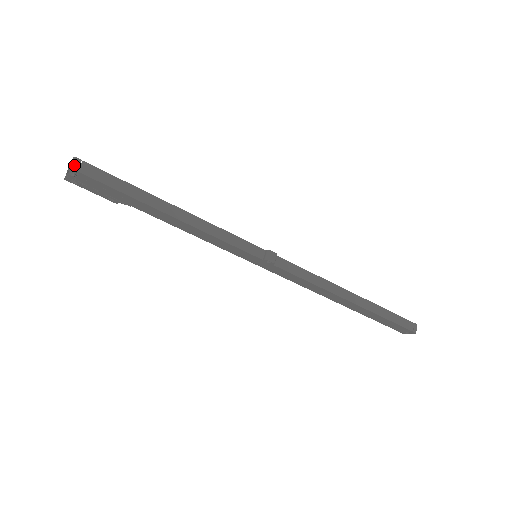
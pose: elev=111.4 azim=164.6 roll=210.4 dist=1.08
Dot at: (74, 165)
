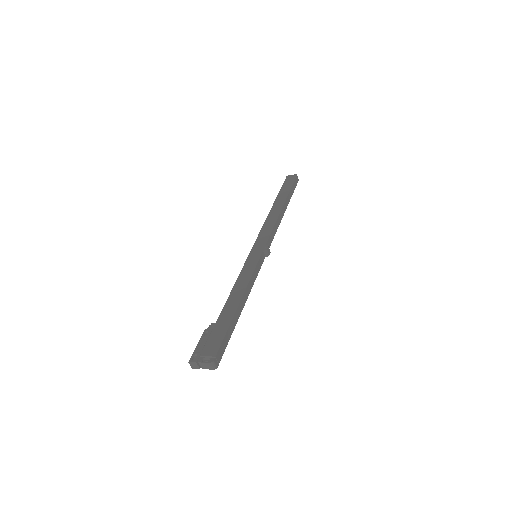
Dot at: (216, 365)
